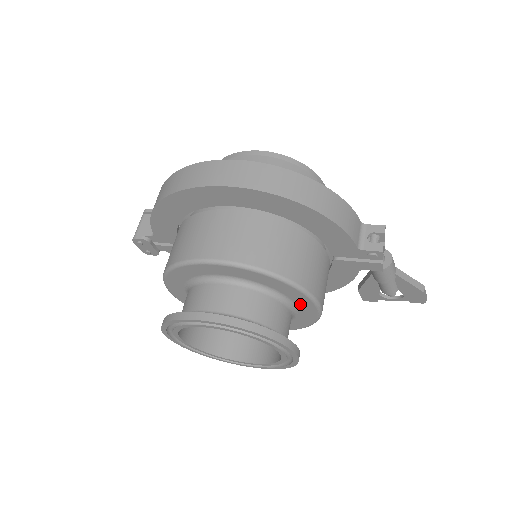
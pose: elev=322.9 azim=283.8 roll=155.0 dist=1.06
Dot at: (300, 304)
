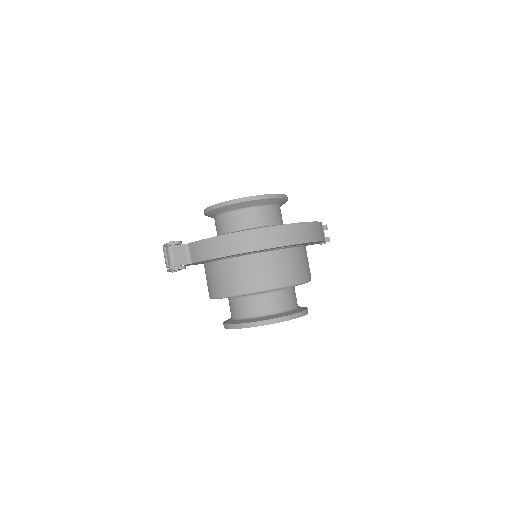
Dot at: occluded
